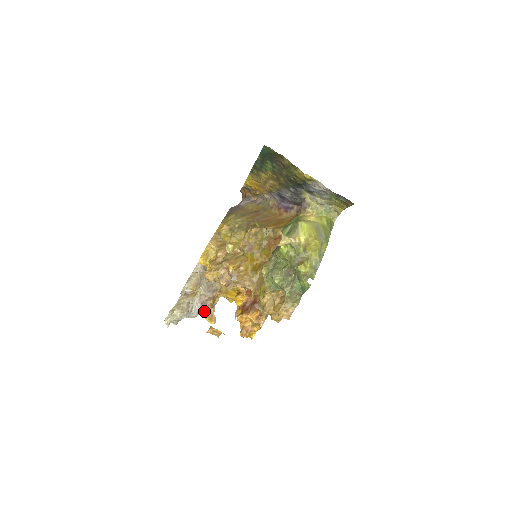
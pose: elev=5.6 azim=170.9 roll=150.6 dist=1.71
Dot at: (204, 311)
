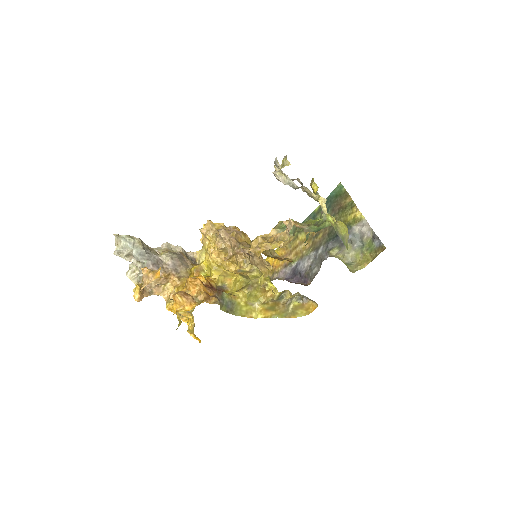
Dot at: occluded
